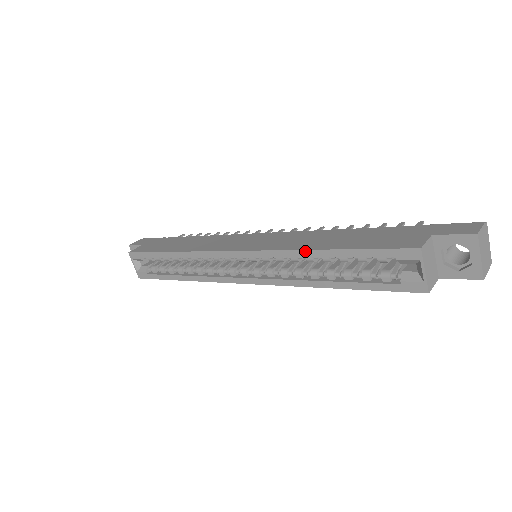
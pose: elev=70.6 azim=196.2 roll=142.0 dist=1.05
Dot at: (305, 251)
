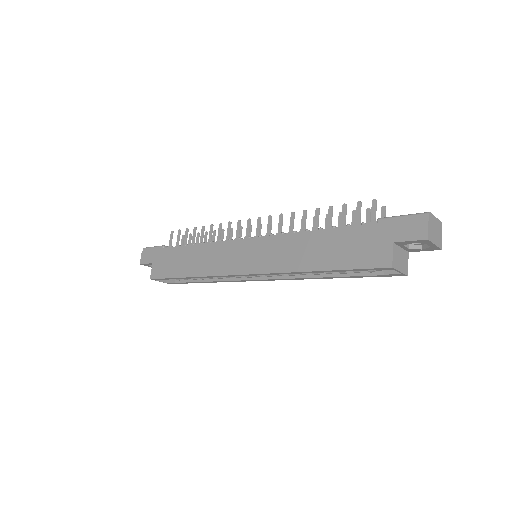
Dot at: (302, 272)
